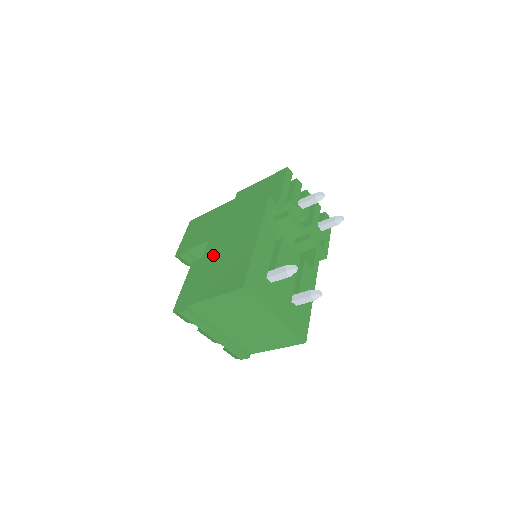
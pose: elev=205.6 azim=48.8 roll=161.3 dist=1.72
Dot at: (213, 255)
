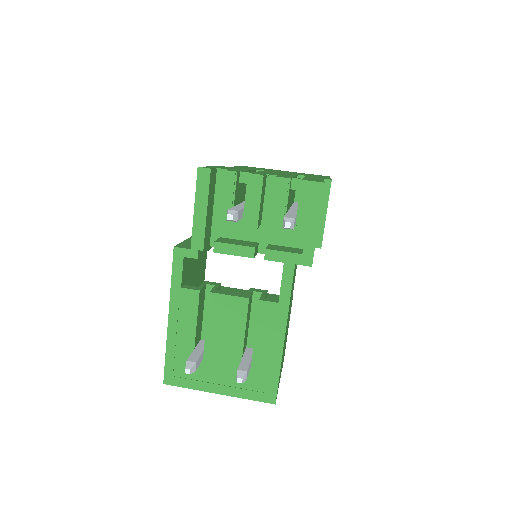
Dot at: occluded
